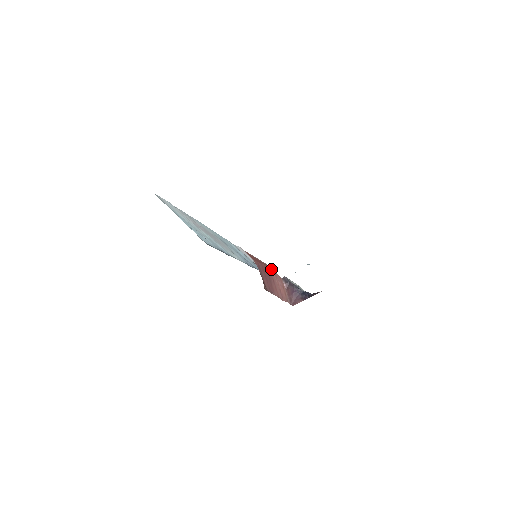
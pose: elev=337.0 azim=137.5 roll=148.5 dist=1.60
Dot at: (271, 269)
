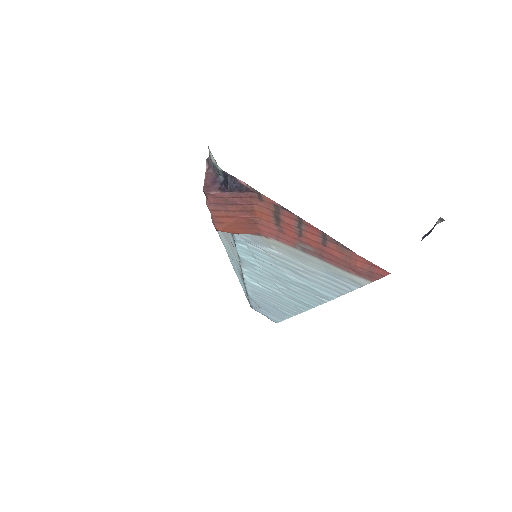
Dot at: occluded
